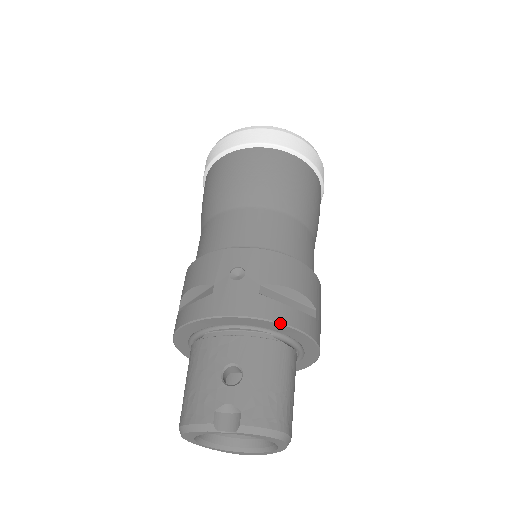
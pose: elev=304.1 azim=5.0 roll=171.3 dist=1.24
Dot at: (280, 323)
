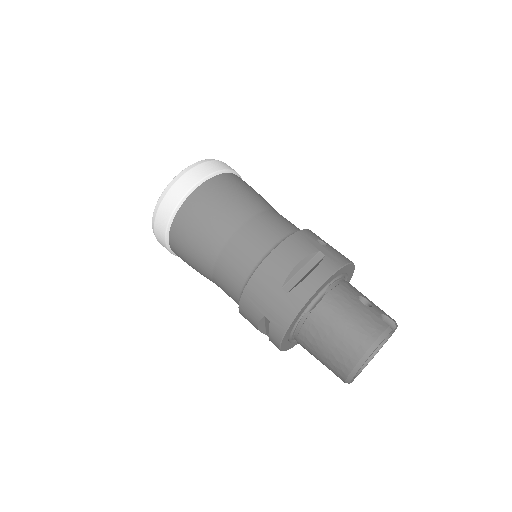
Dot at: occluded
